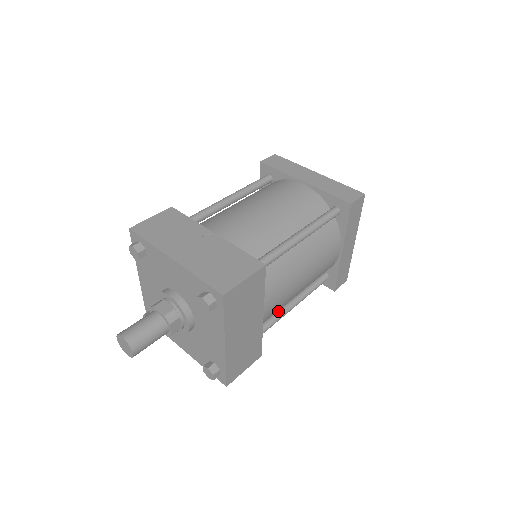
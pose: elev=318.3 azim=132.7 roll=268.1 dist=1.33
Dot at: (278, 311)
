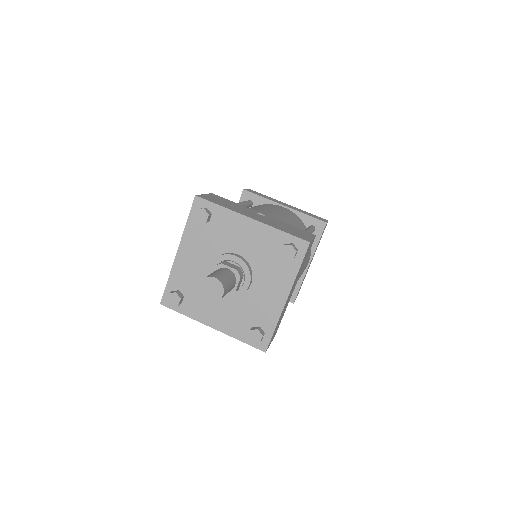
Dot at: occluded
